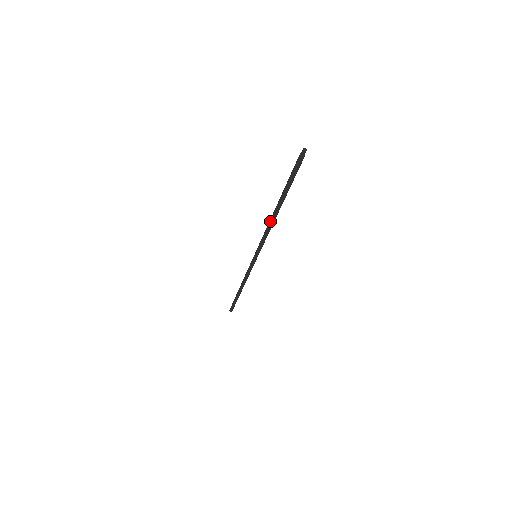
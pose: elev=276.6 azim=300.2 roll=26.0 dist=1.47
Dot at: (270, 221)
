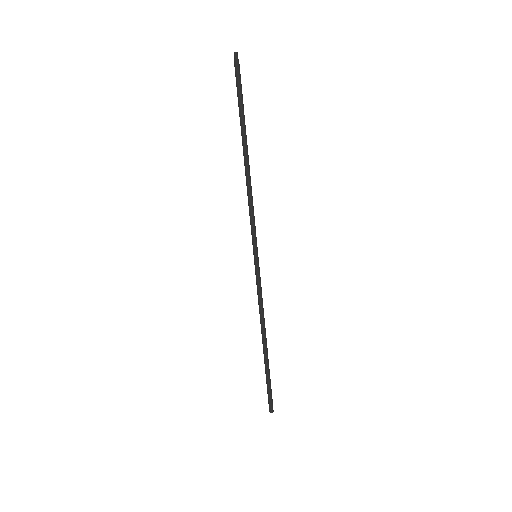
Dot at: (247, 177)
